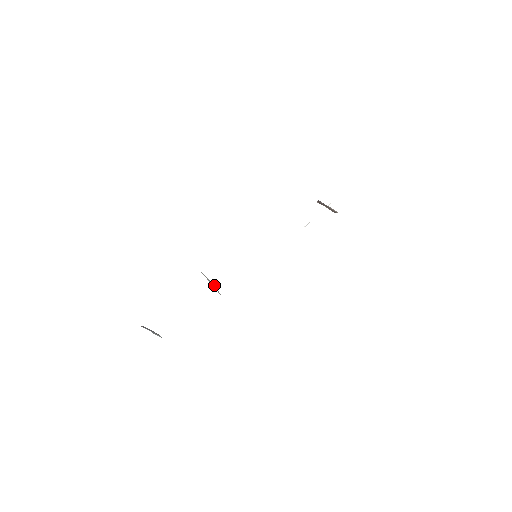
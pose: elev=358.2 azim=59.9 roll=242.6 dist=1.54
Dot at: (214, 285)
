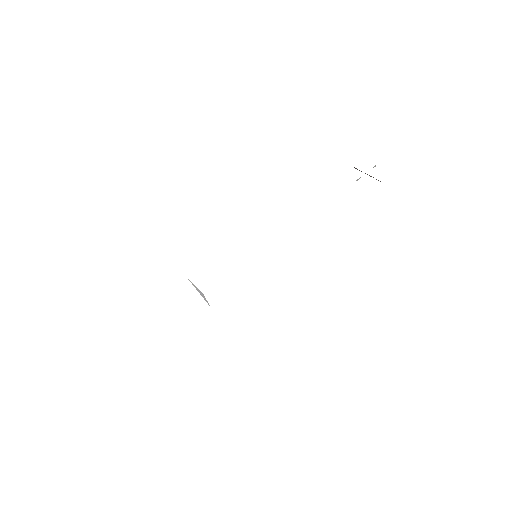
Dot at: (203, 295)
